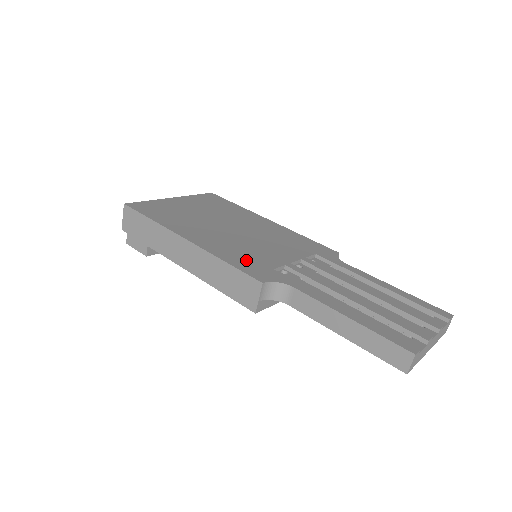
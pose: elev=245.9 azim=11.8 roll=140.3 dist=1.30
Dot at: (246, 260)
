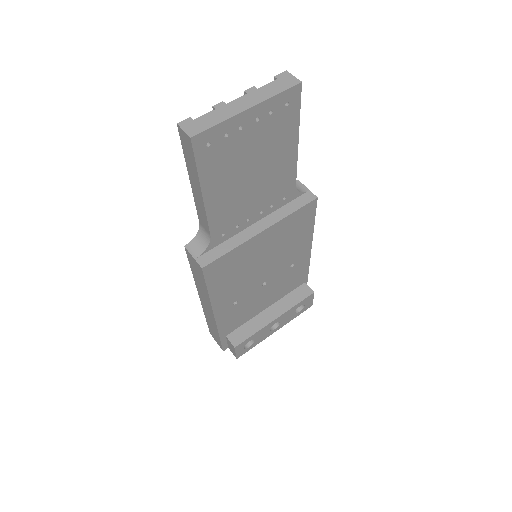
Dot at: occluded
